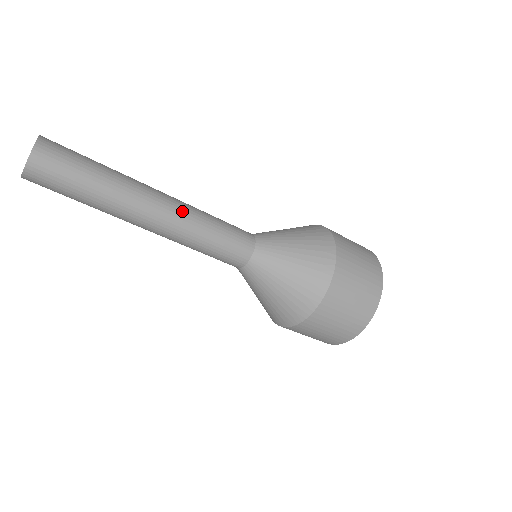
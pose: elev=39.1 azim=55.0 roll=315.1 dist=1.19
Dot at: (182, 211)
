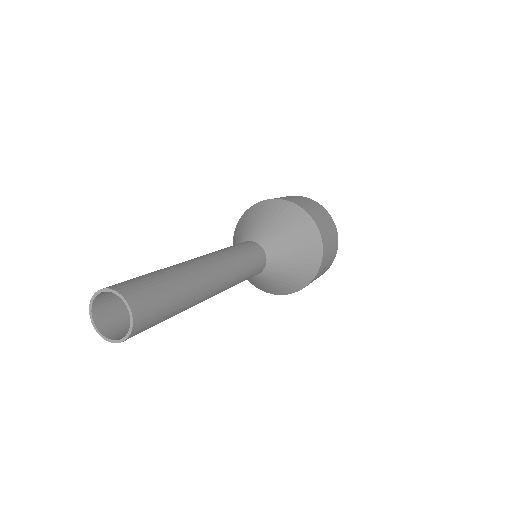
Dot at: (224, 261)
